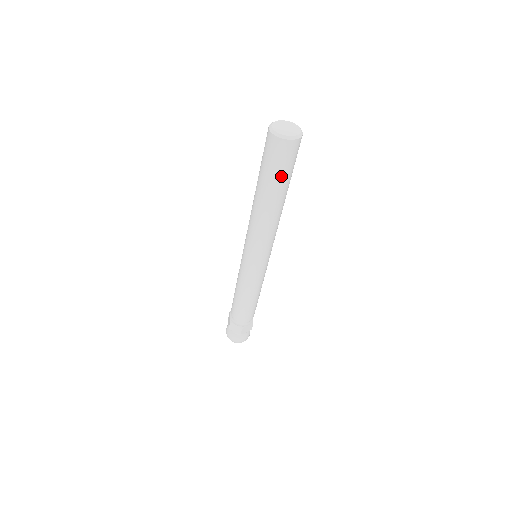
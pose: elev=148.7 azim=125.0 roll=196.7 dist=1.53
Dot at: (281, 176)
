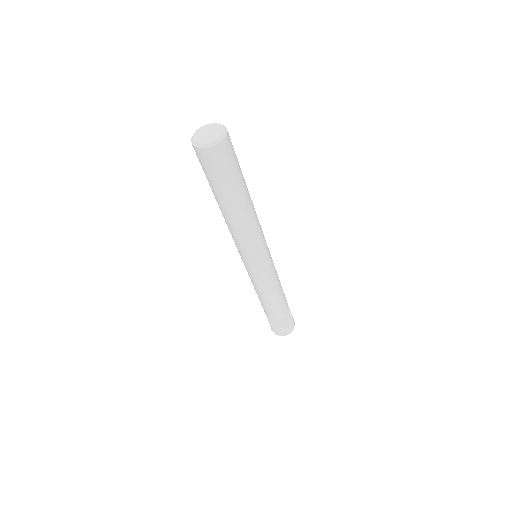
Dot at: (212, 182)
